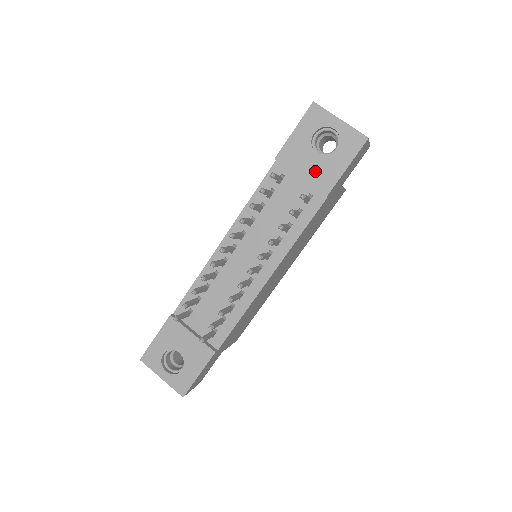
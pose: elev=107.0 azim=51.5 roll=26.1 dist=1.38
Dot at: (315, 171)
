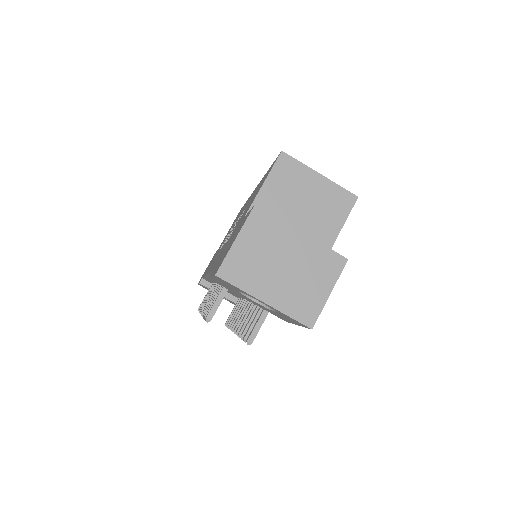
Dot at: (261, 307)
